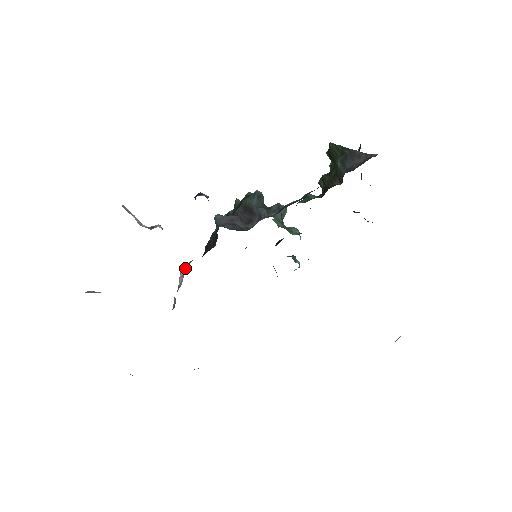
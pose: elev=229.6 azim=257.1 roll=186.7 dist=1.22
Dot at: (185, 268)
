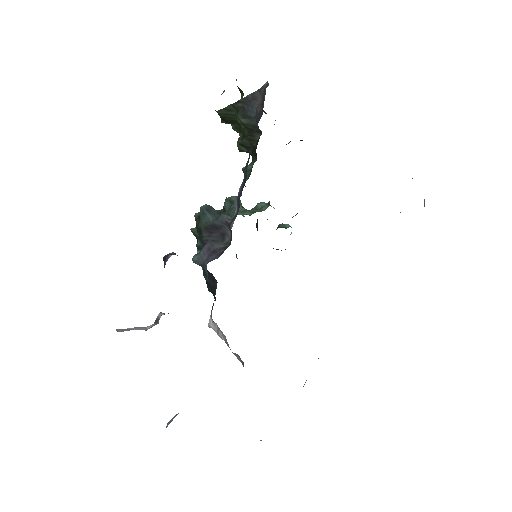
Dot at: (213, 322)
